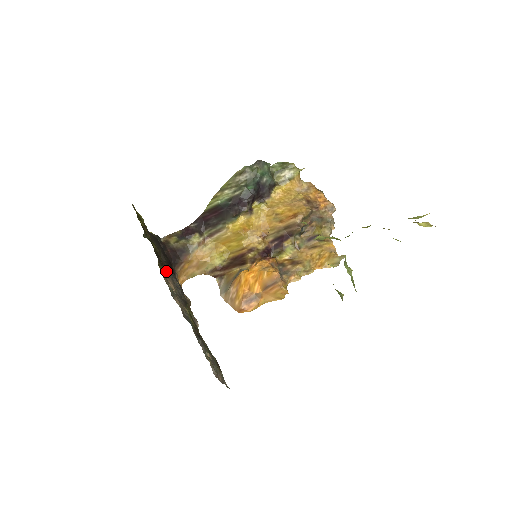
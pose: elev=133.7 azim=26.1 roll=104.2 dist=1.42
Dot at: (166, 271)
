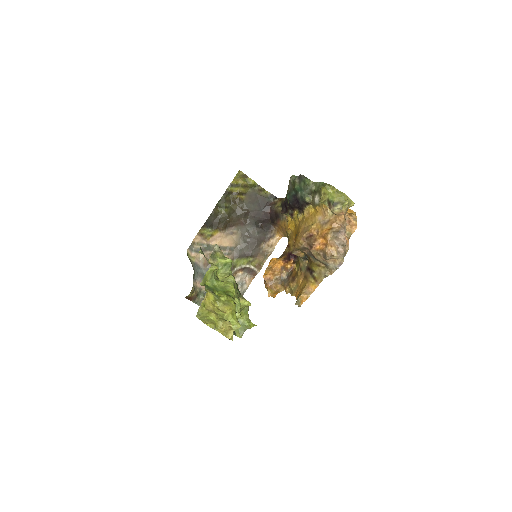
Dot at: (231, 230)
